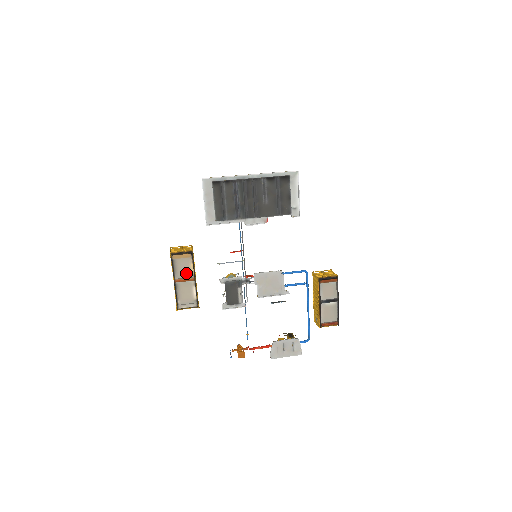
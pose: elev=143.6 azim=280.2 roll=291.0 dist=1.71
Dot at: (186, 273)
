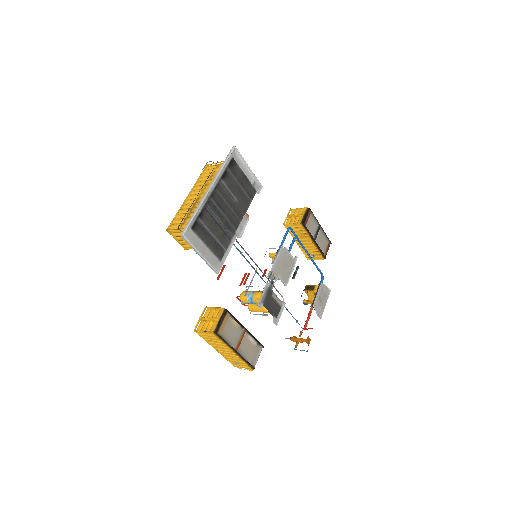
Dot at: (235, 333)
